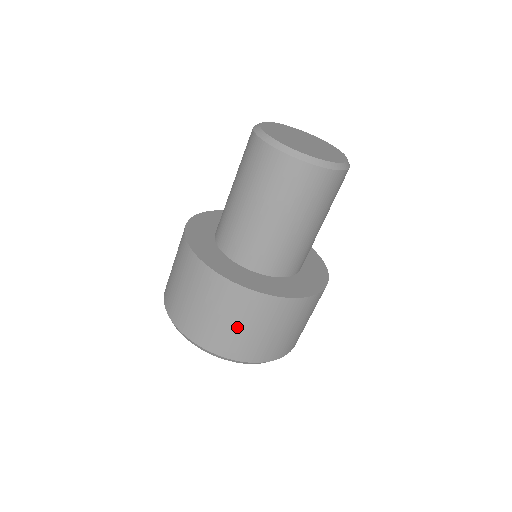
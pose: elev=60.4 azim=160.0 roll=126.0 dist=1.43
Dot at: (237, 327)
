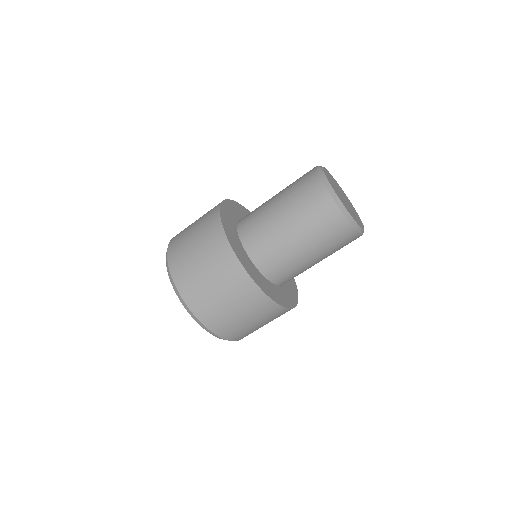
Dot at: (226, 305)
